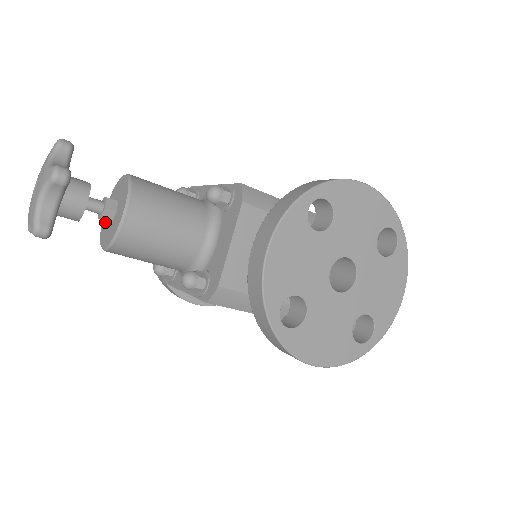
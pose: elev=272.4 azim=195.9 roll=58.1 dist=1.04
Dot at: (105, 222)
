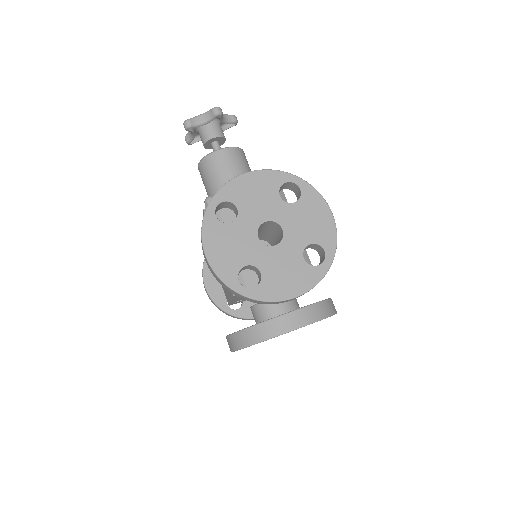
Dot at: occluded
